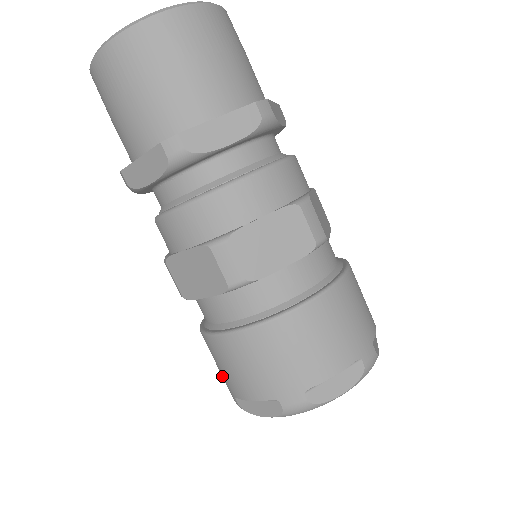
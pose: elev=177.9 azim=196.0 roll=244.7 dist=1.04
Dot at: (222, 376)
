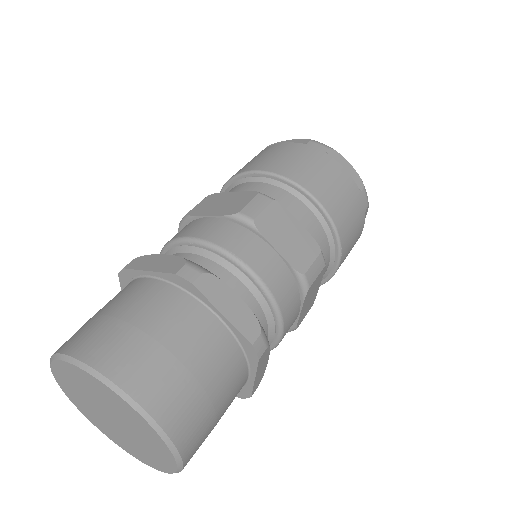
Dot at: occluded
